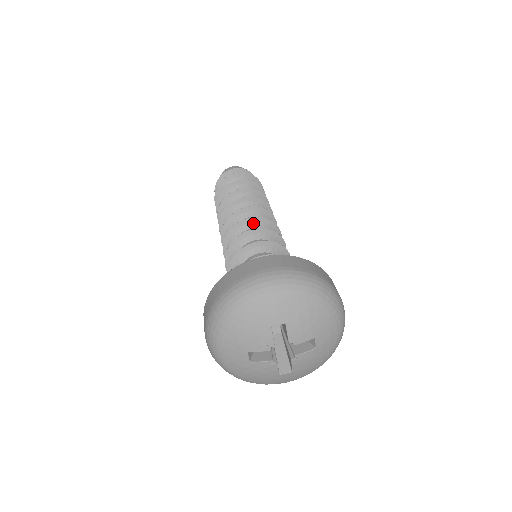
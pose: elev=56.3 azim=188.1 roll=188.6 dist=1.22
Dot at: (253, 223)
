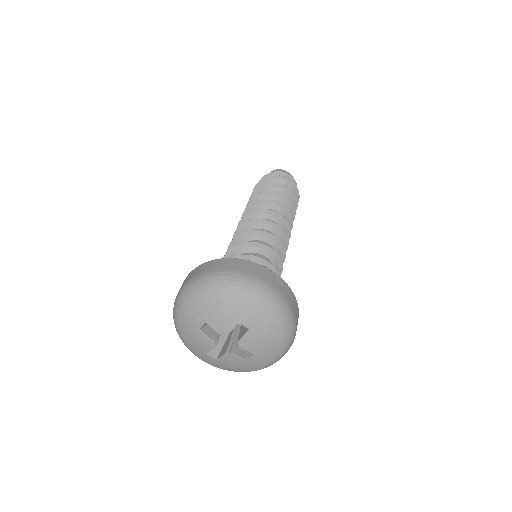
Dot at: (243, 230)
